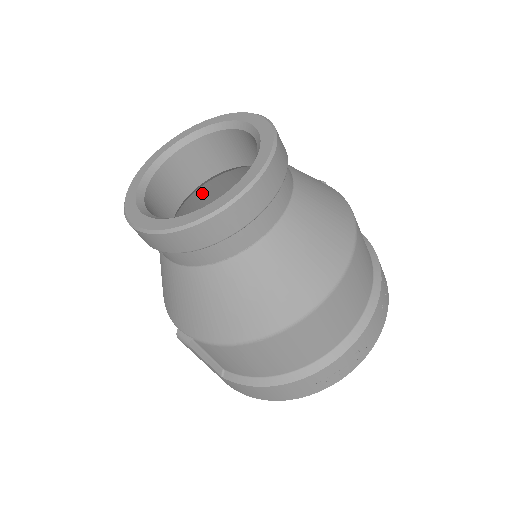
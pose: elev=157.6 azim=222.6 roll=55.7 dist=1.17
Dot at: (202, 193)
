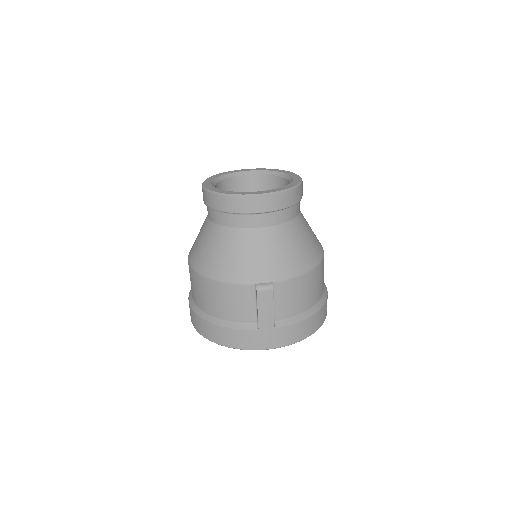
Dot at: occluded
